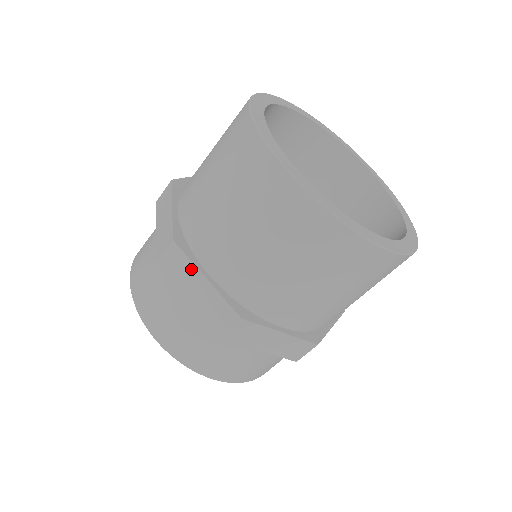
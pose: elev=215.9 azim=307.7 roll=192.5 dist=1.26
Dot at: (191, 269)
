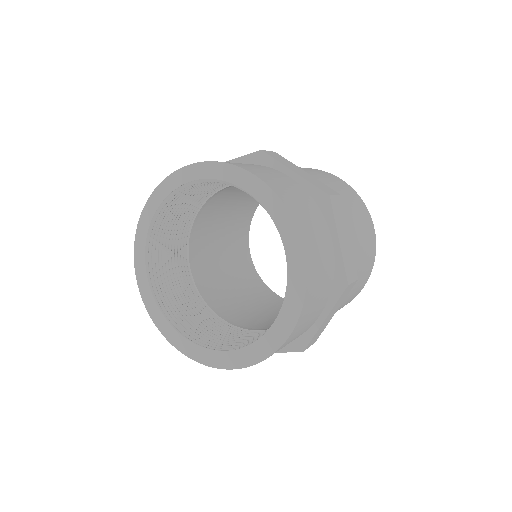
Dot at: (293, 165)
